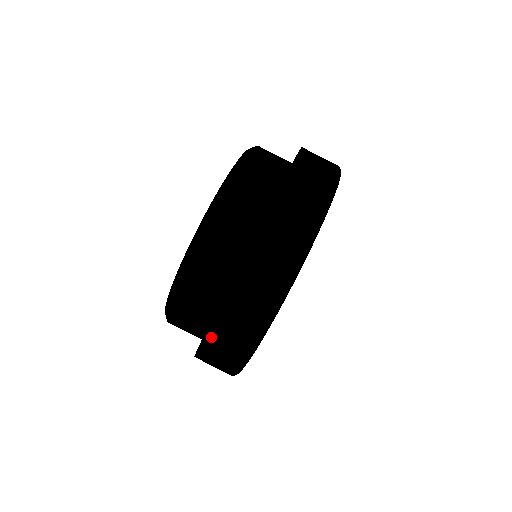
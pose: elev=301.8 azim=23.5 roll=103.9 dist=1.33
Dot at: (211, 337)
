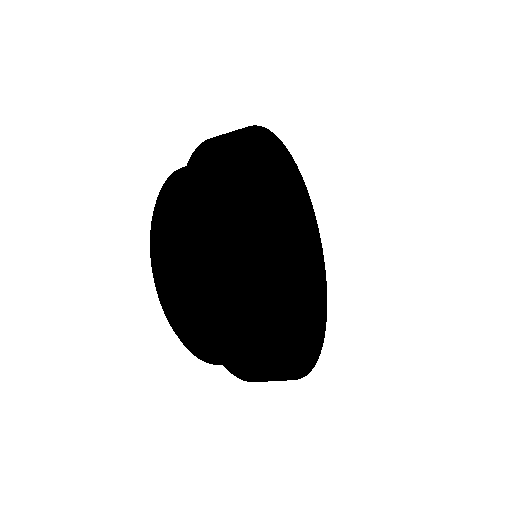
Dot at: (185, 204)
